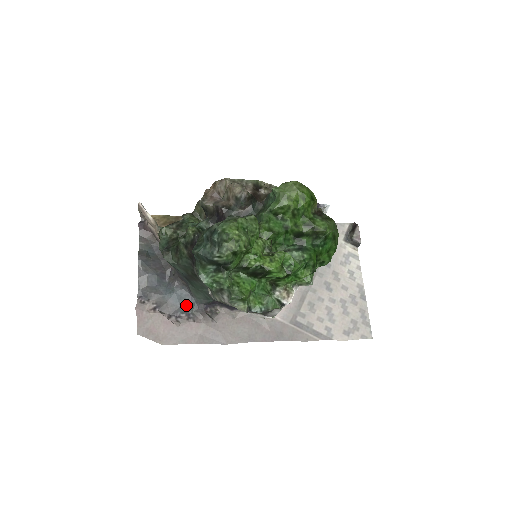
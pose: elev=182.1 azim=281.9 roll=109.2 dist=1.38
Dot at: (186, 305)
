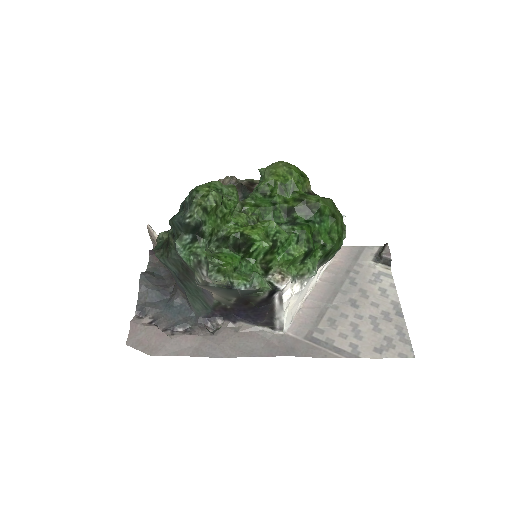
Dot at: (184, 319)
